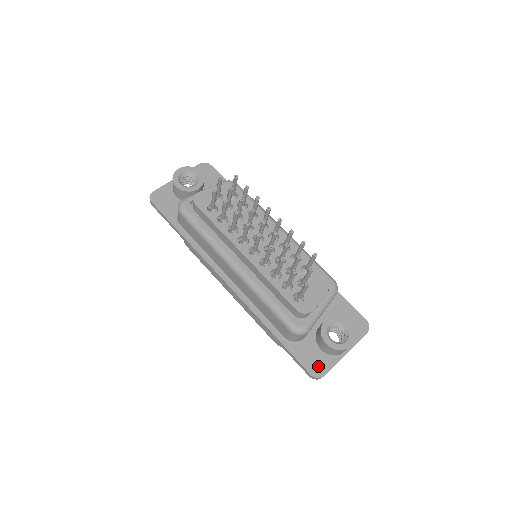
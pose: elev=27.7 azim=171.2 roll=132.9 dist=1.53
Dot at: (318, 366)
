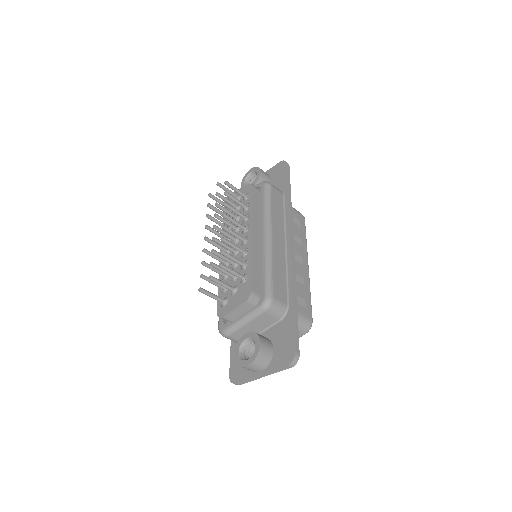
Dot at: (237, 372)
